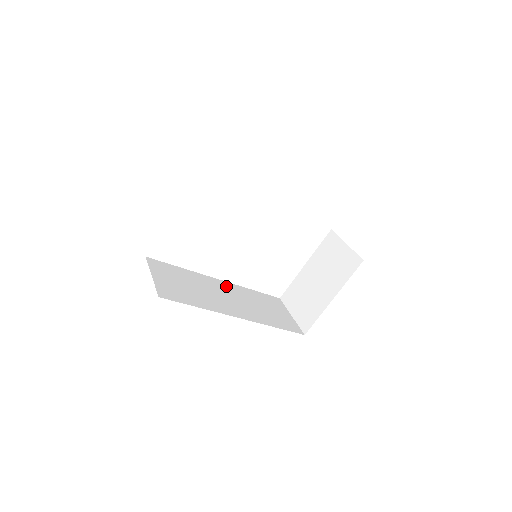
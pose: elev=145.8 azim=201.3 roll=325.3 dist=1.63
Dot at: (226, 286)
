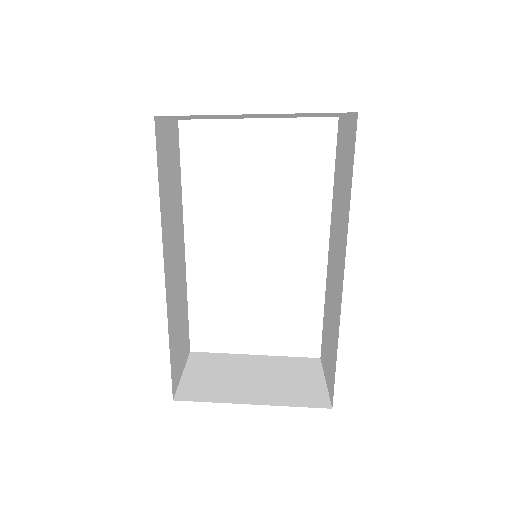
Dot at: (182, 254)
